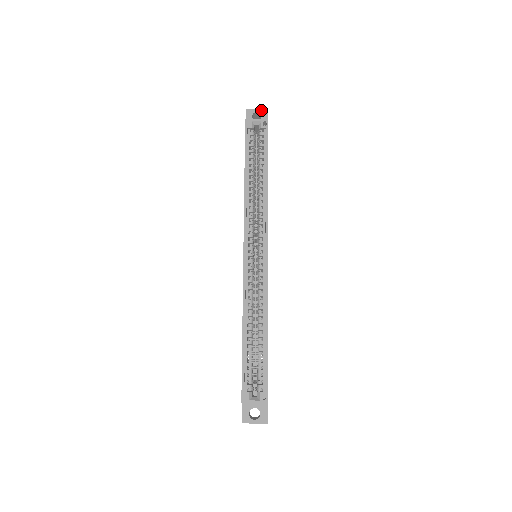
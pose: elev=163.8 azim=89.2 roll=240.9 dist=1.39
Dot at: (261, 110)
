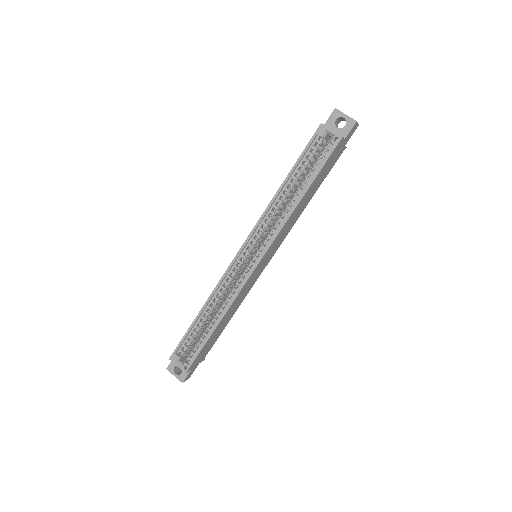
Dot at: (349, 118)
